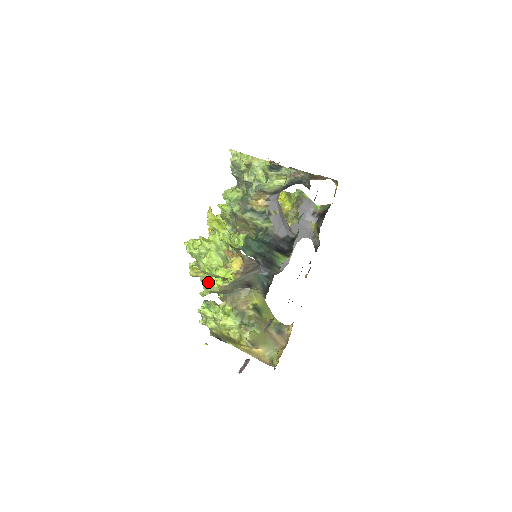
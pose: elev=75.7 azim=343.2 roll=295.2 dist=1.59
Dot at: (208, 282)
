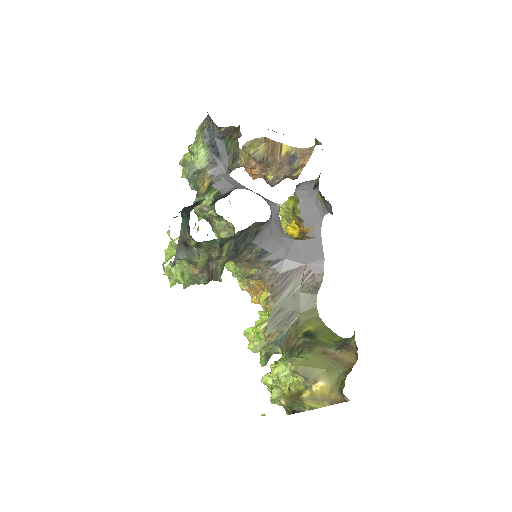
Dot at: occluded
